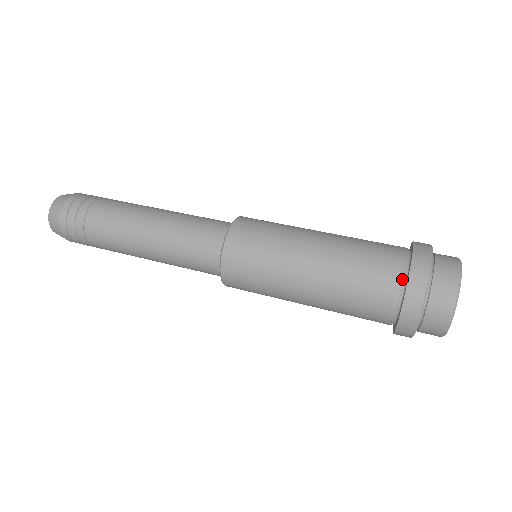
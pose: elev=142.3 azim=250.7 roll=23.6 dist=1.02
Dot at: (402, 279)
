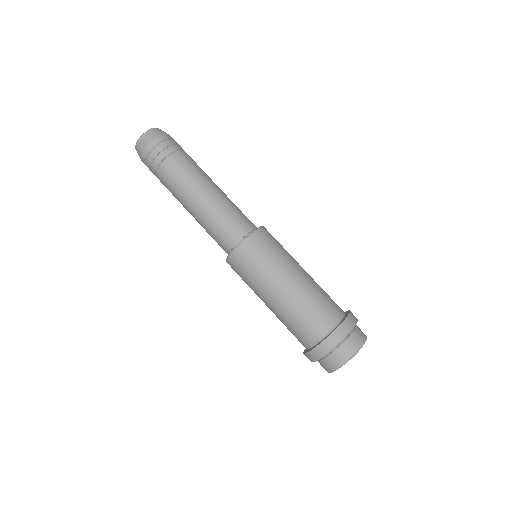
Dot at: (307, 347)
